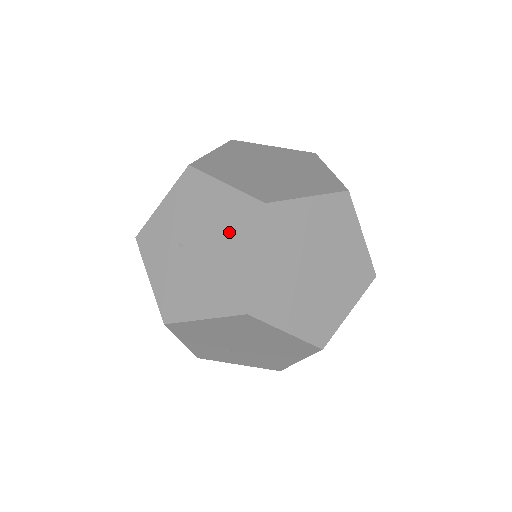
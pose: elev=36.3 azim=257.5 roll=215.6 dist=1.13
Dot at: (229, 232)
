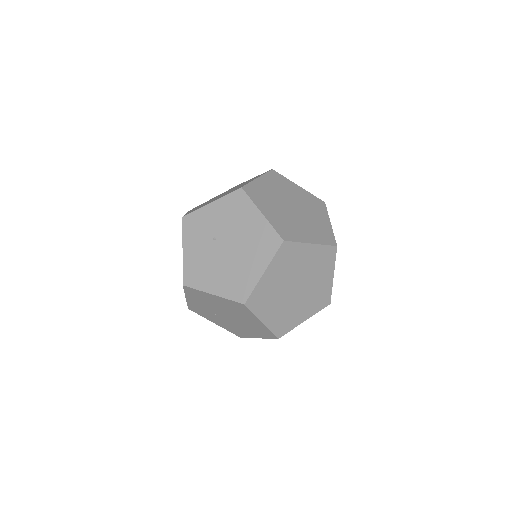
Dot at: (252, 247)
